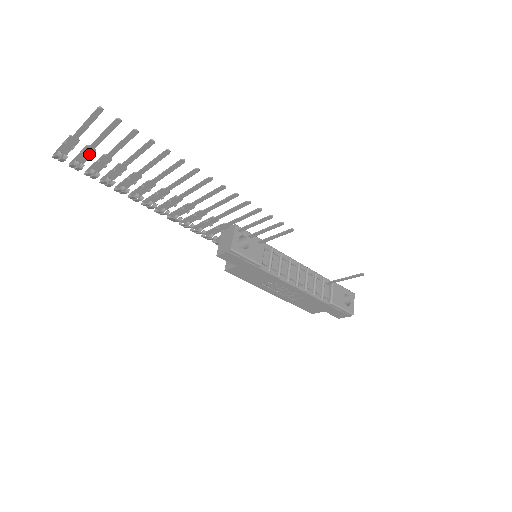
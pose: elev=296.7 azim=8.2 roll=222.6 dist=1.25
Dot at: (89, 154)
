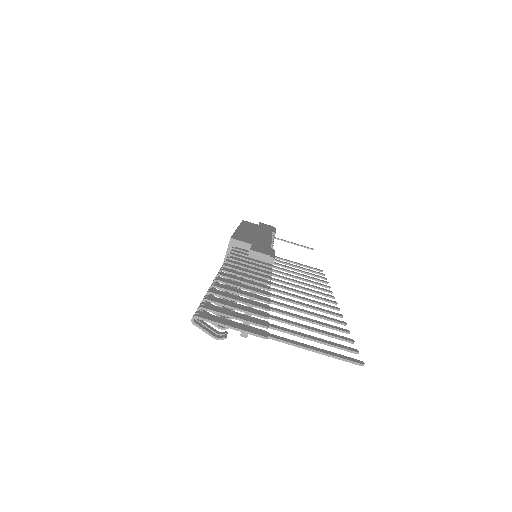
Dot at: (250, 319)
